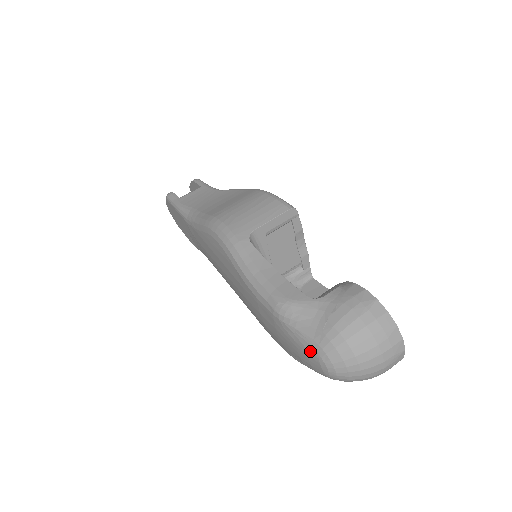
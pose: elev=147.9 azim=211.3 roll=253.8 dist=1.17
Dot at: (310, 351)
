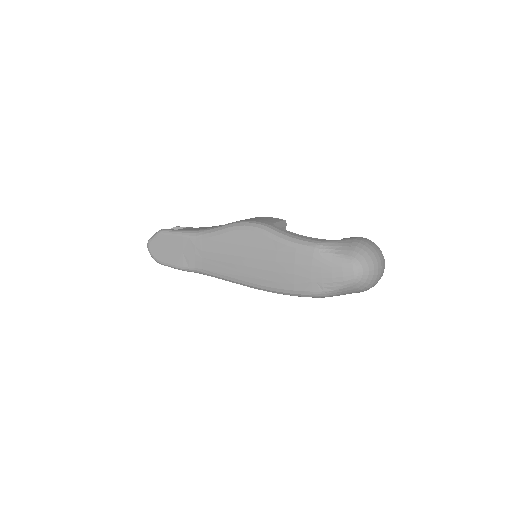
Dot at: (346, 263)
